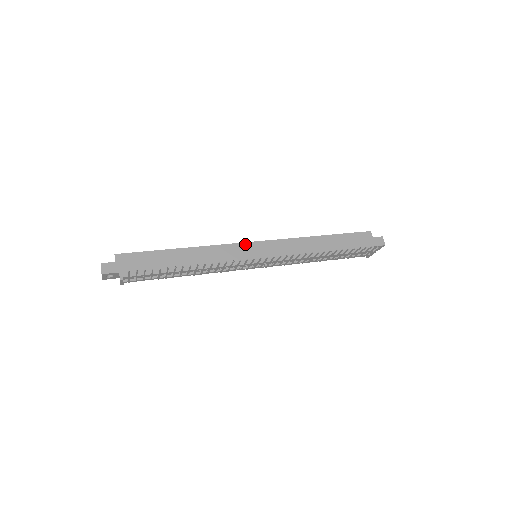
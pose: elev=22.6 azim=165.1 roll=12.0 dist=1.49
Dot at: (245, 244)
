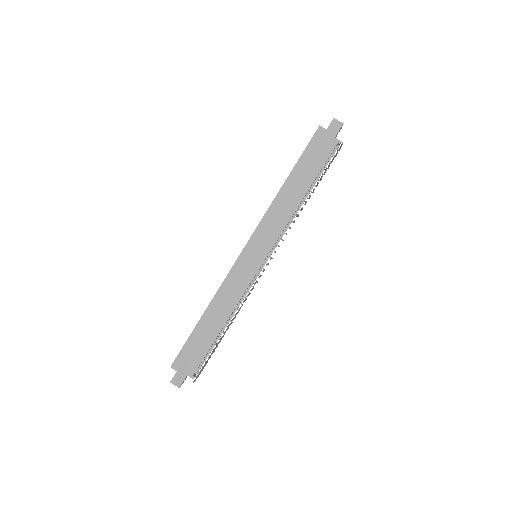
Dot at: (239, 259)
